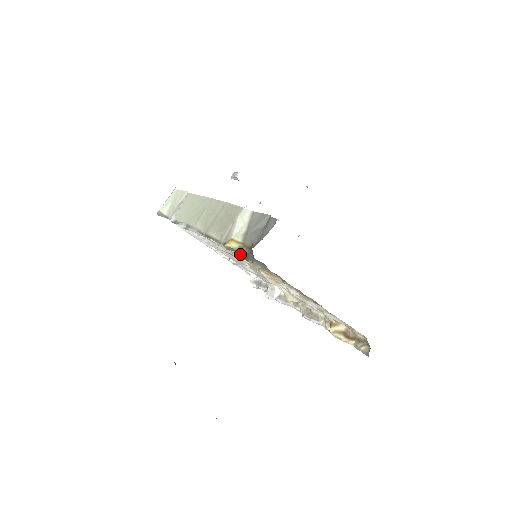
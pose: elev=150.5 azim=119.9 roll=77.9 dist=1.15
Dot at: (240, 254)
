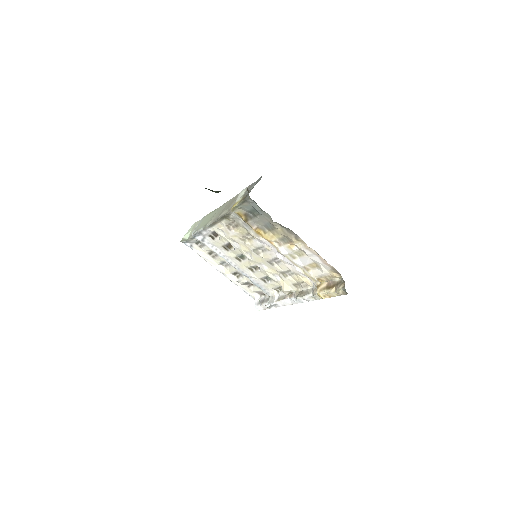
Dot at: (242, 216)
